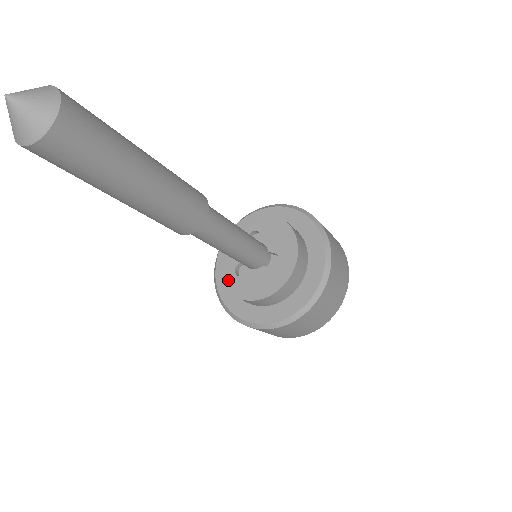
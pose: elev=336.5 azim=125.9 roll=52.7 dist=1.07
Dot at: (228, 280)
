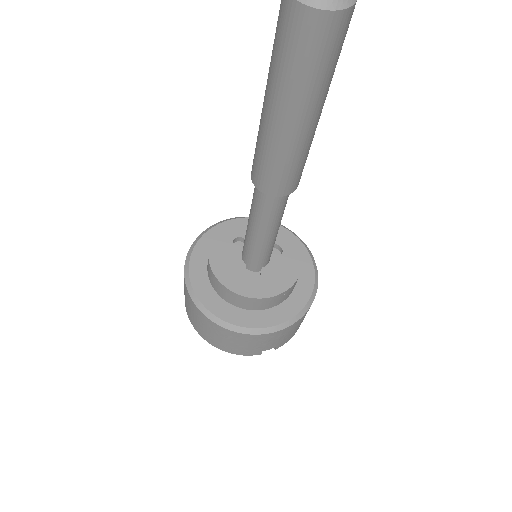
Dot at: (248, 289)
